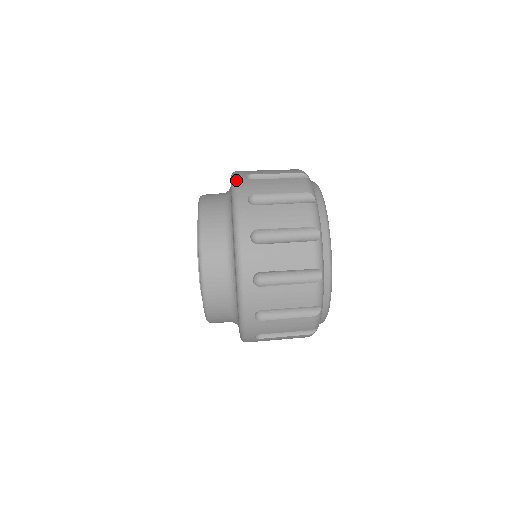
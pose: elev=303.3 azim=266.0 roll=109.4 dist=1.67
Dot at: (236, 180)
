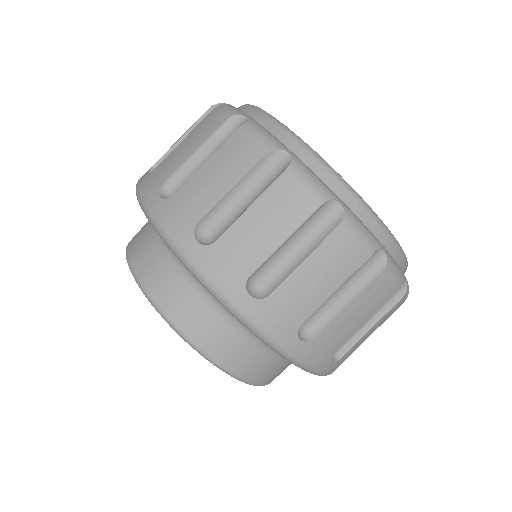
Dot at: (193, 265)
